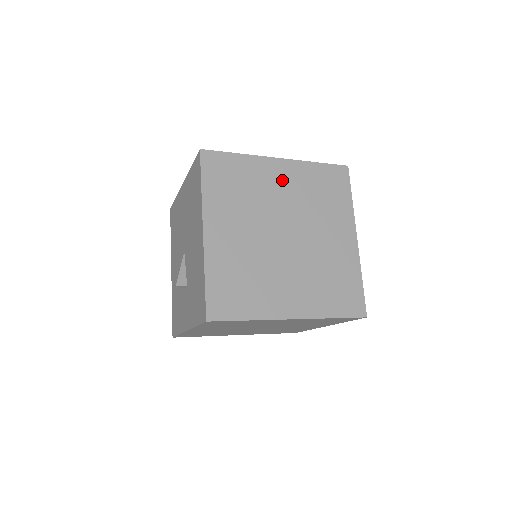
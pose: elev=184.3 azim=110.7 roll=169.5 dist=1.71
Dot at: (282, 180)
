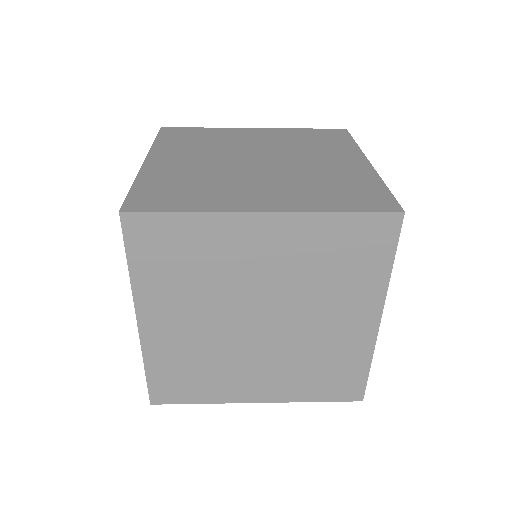
Dot at: (265, 248)
